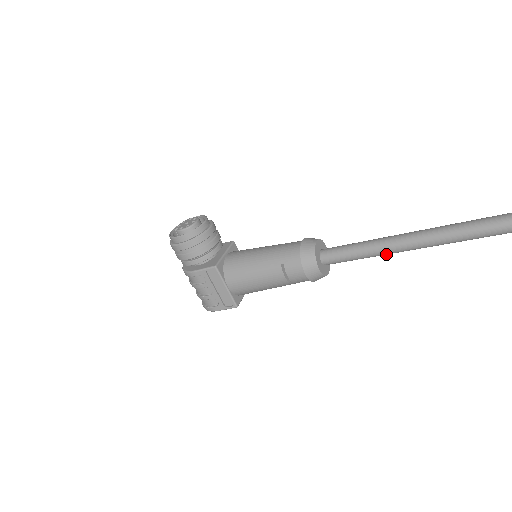
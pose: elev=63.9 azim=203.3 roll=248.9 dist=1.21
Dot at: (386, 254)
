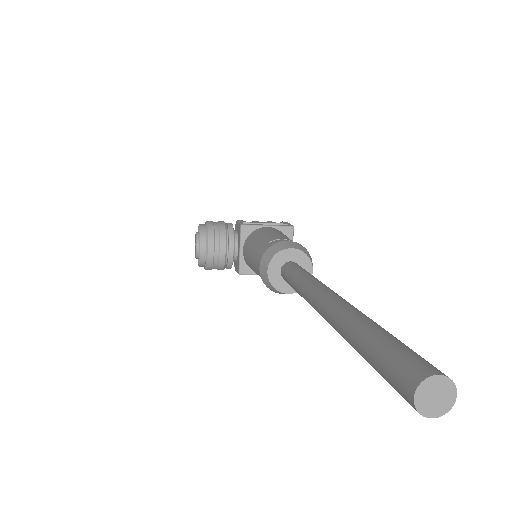
Dot at: occluded
